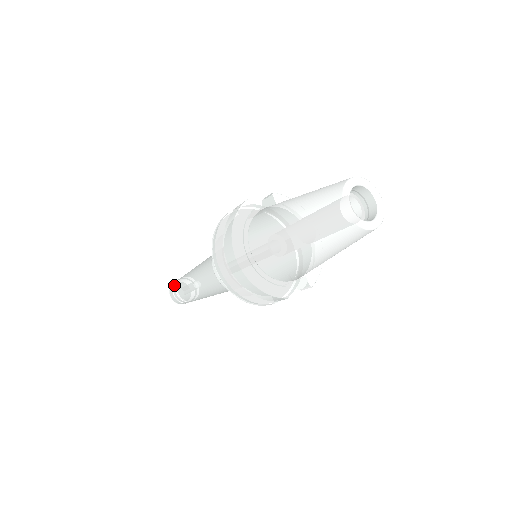
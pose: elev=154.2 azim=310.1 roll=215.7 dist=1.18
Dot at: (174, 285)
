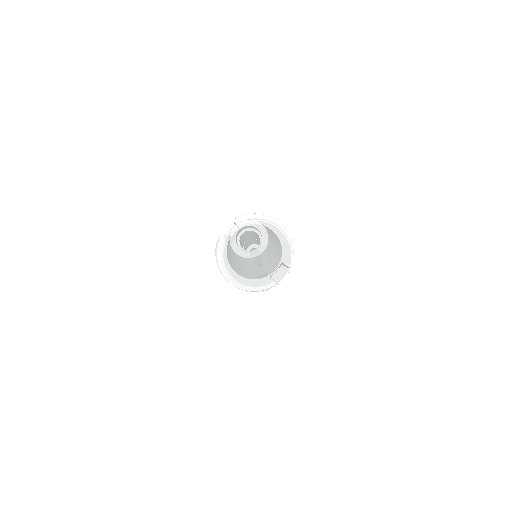
Dot at: occluded
